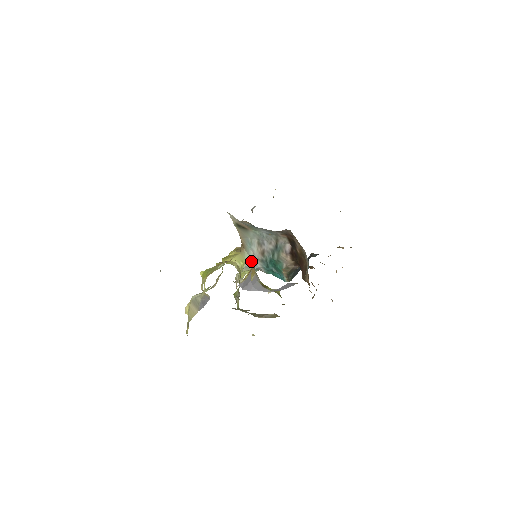
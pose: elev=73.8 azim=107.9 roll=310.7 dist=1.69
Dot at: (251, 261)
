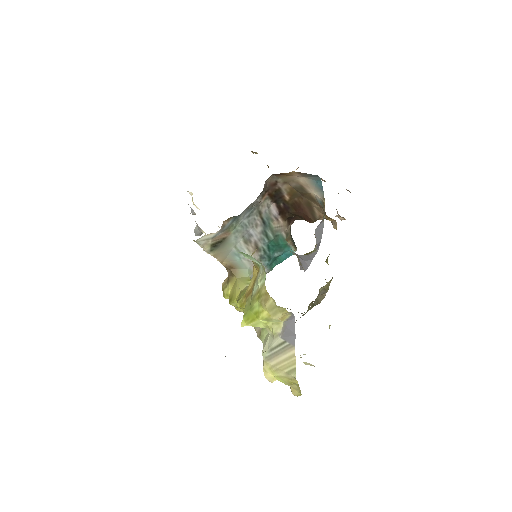
Dot at: (252, 272)
